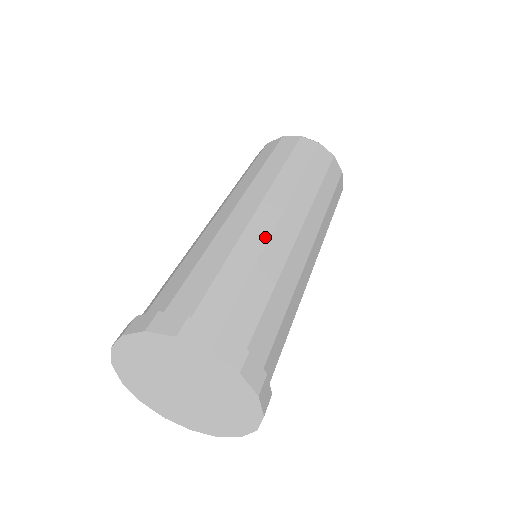
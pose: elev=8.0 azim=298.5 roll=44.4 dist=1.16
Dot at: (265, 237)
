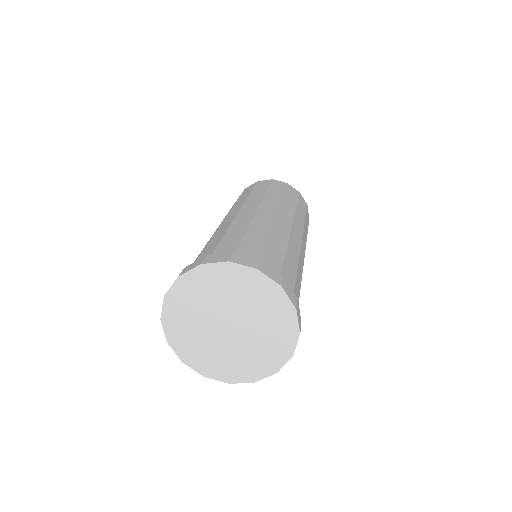
Dot at: (270, 223)
